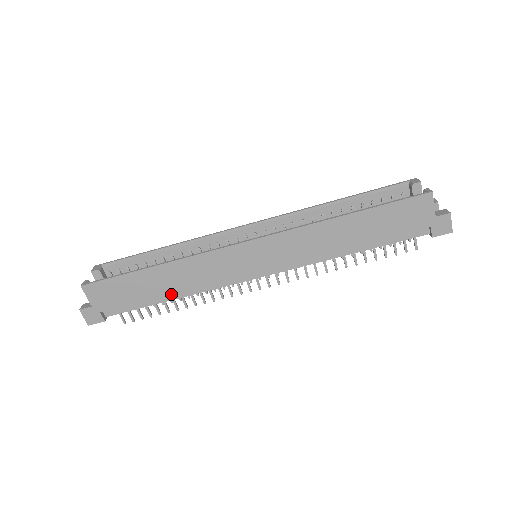
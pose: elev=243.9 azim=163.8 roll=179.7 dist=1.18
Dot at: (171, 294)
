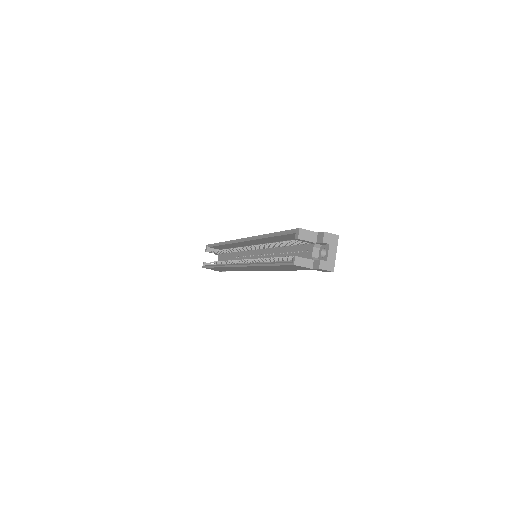
Dot at: occluded
